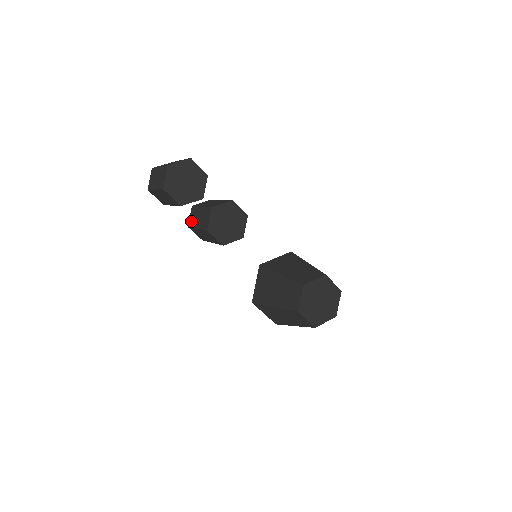
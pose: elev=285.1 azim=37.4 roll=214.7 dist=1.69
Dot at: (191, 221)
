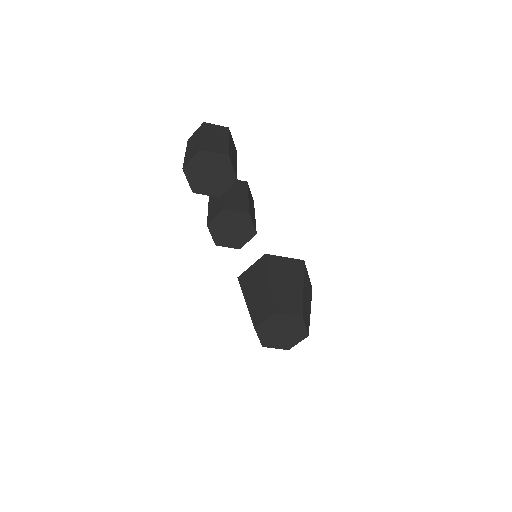
Dot at: occluded
